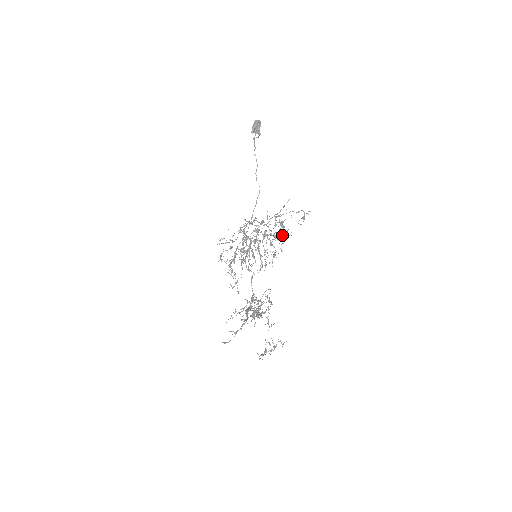
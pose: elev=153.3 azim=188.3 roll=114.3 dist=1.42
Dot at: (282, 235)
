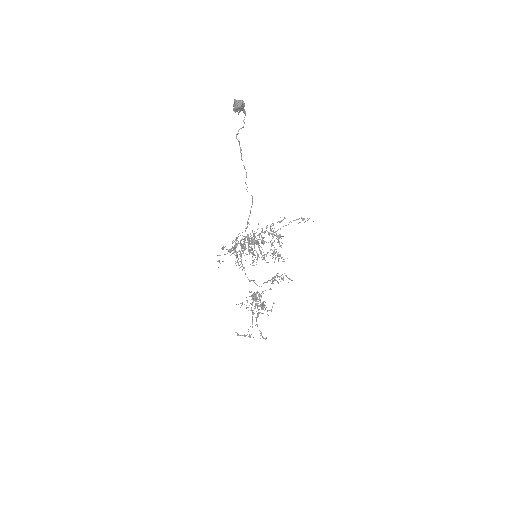
Dot at: (282, 220)
